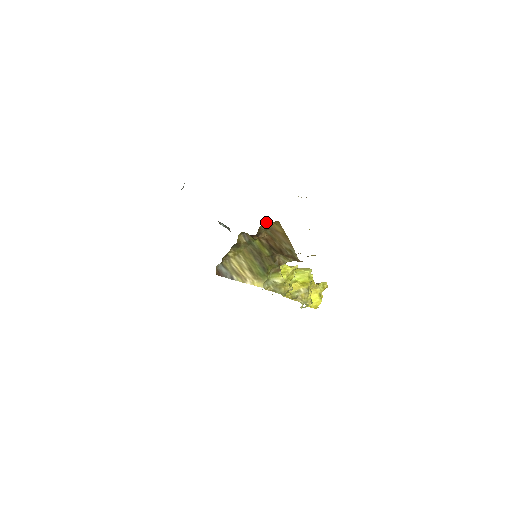
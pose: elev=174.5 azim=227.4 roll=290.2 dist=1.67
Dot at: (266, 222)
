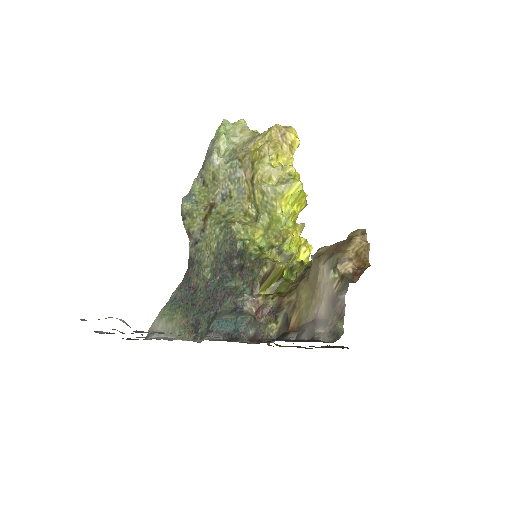
Dot at: occluded
